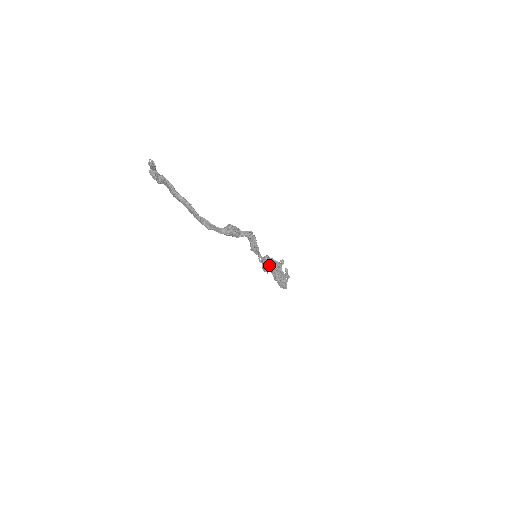
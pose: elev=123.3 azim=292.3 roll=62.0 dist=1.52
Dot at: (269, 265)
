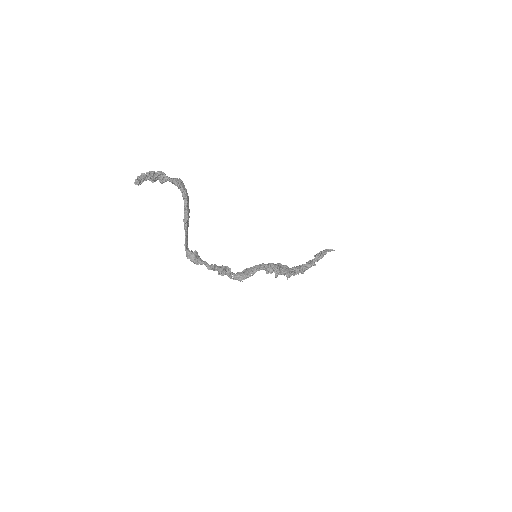
Dot at: occluded
